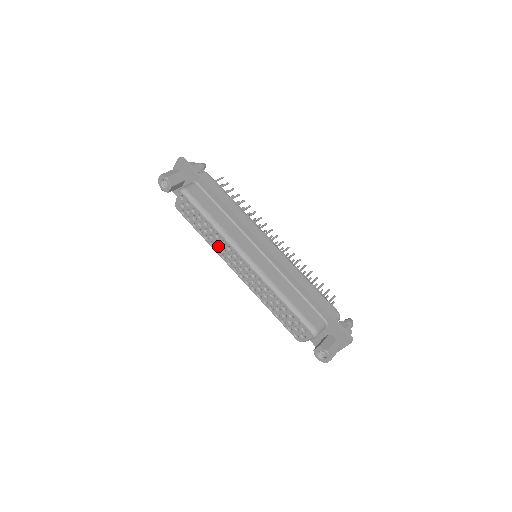
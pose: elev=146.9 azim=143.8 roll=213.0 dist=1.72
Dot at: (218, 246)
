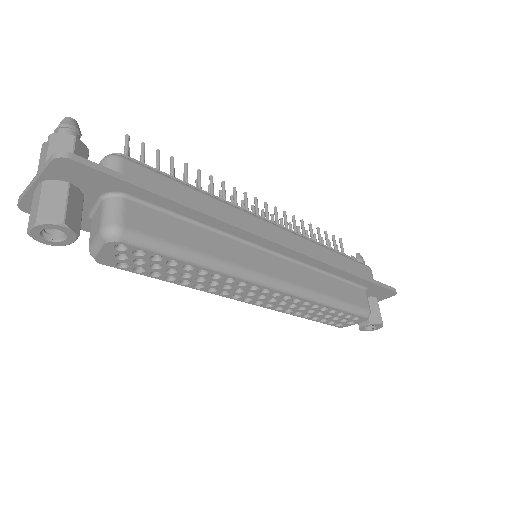
Dot at: (214, 286)
